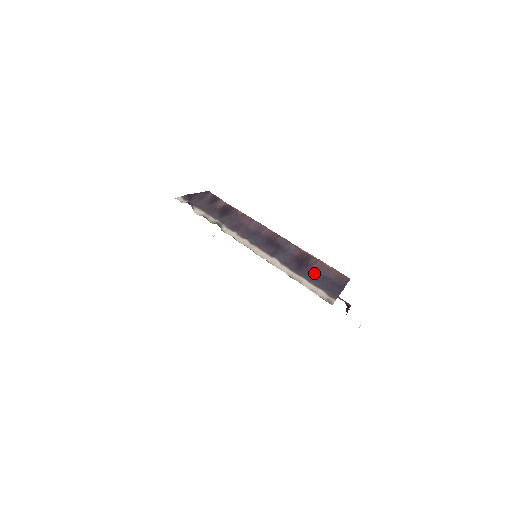
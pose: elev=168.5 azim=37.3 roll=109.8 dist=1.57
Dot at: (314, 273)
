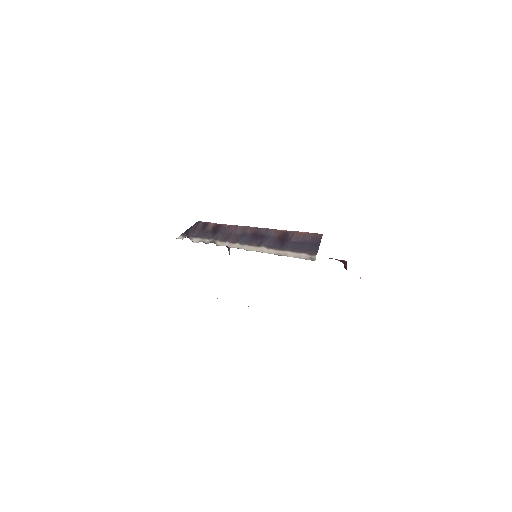
Dot at: (294, 243)
